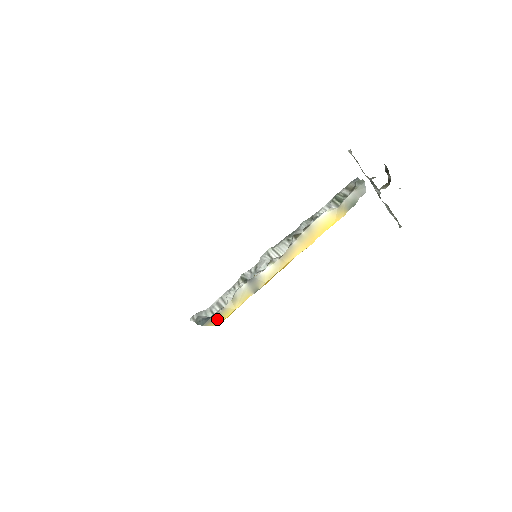
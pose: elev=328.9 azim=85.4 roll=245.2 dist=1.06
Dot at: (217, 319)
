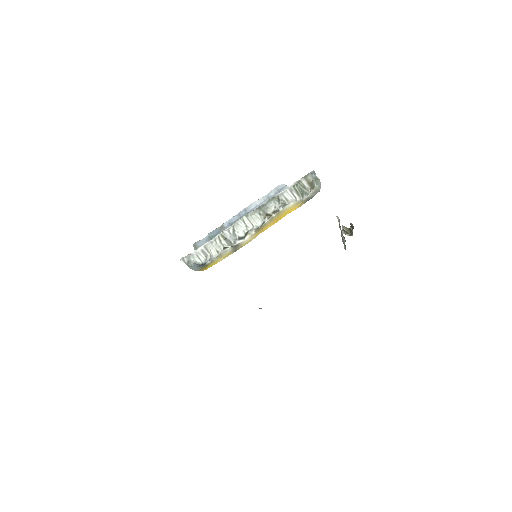
Dot at: (206, 267)
